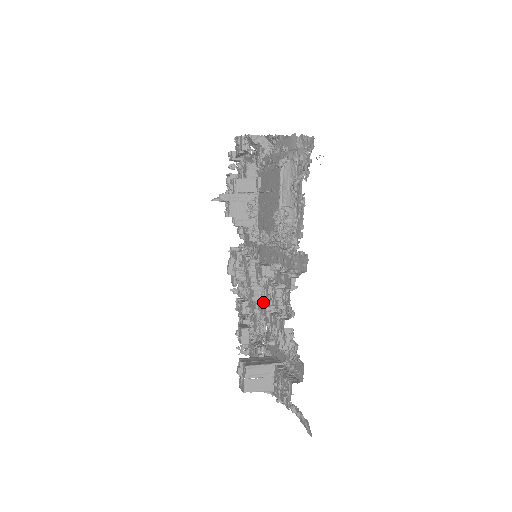
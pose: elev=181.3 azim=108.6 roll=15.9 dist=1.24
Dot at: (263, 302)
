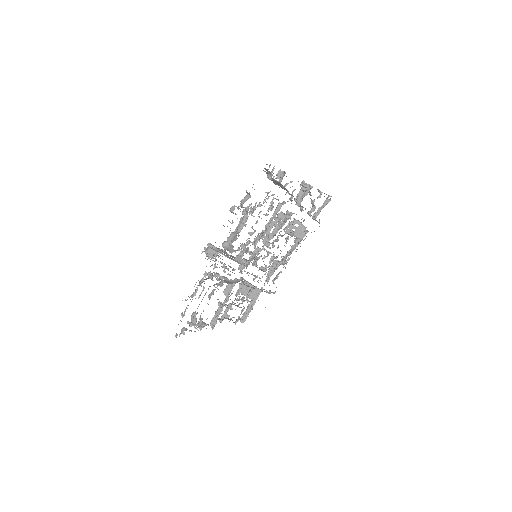
Dot at: (240, 288)
